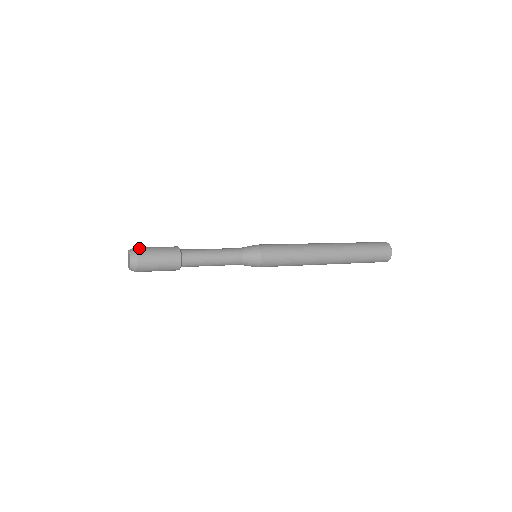
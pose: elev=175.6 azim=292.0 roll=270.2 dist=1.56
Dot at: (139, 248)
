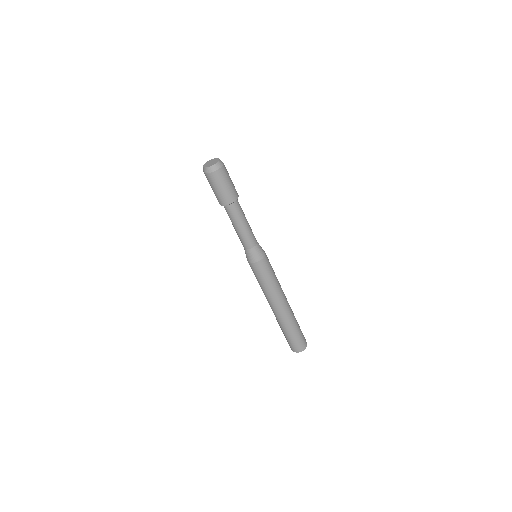
Dot at: occluded
